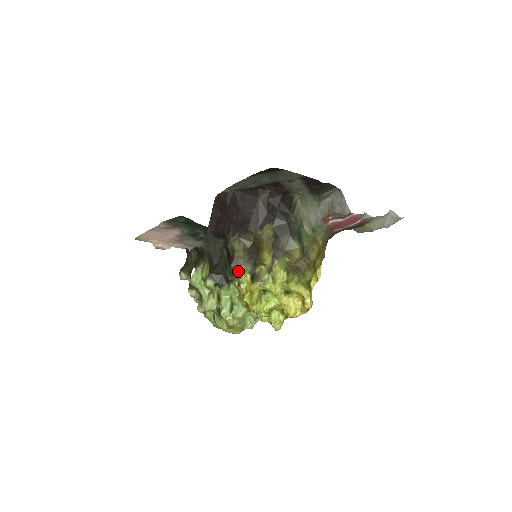
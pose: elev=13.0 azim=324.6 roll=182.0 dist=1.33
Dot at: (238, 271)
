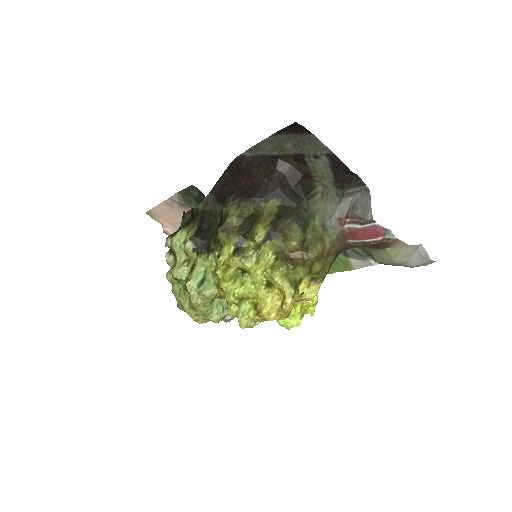
Dot at: (223, 239)
